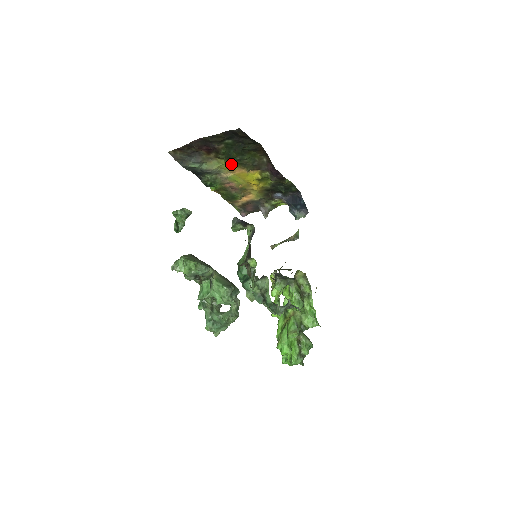
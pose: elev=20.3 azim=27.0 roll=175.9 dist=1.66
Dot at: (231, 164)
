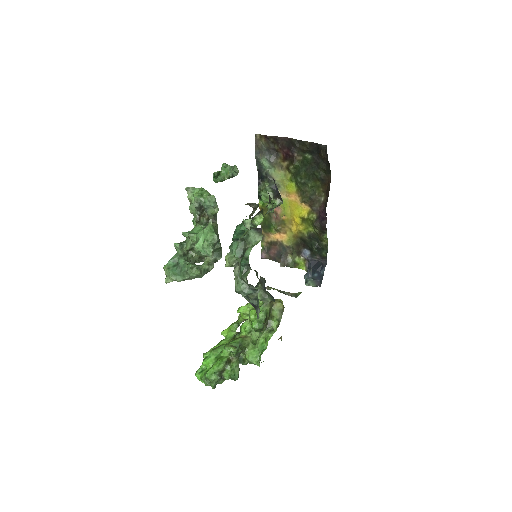
Dot at: (293, 184)
